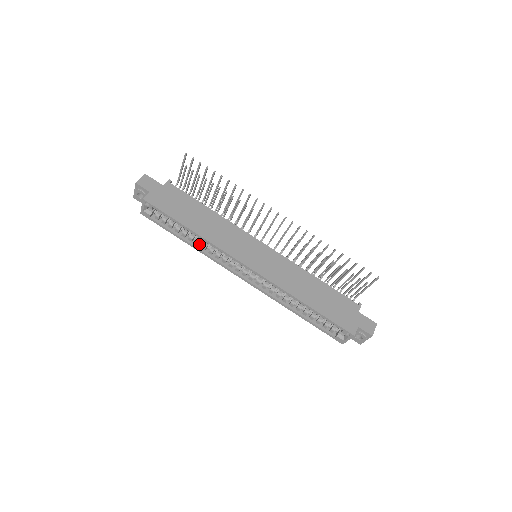
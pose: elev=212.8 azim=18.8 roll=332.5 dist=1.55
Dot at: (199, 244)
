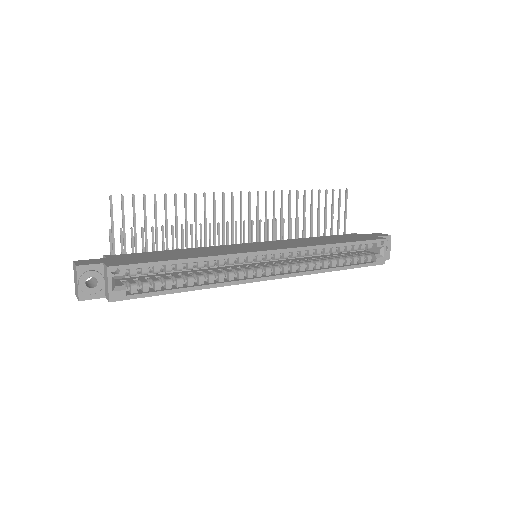
Dot at: (202, 282)
